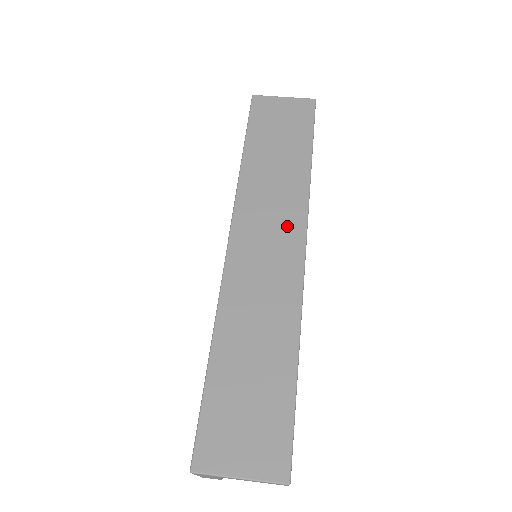
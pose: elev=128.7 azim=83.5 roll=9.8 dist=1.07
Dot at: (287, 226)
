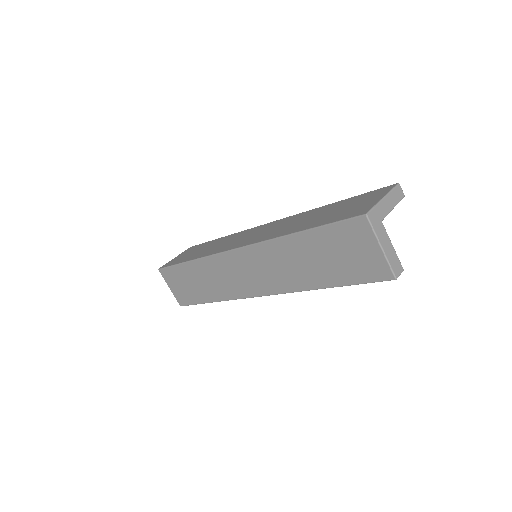
Dot at: (250, 232)
